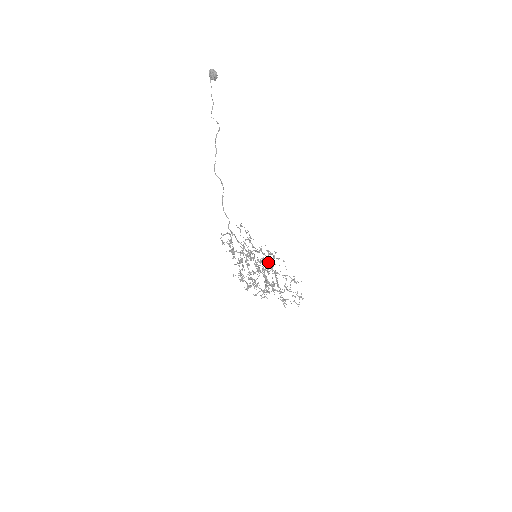
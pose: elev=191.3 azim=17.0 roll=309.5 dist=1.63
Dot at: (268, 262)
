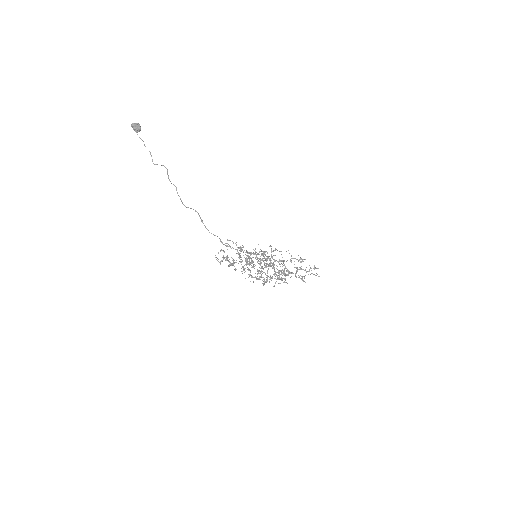
Dot at: (267, 258)
